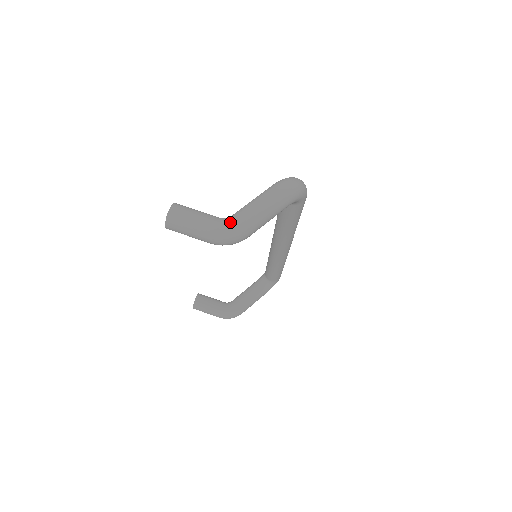
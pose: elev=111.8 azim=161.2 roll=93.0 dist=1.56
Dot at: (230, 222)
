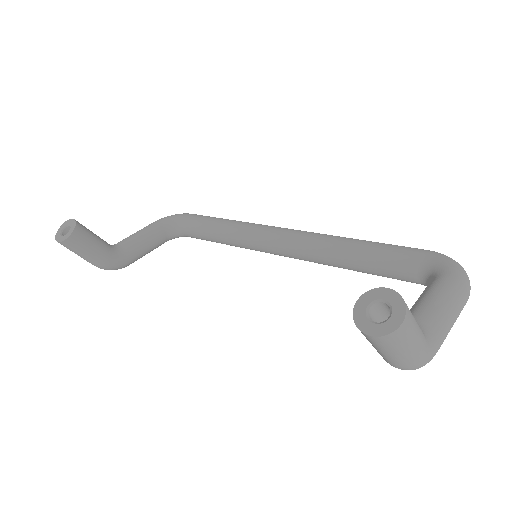
Dot at: (434, 346)
